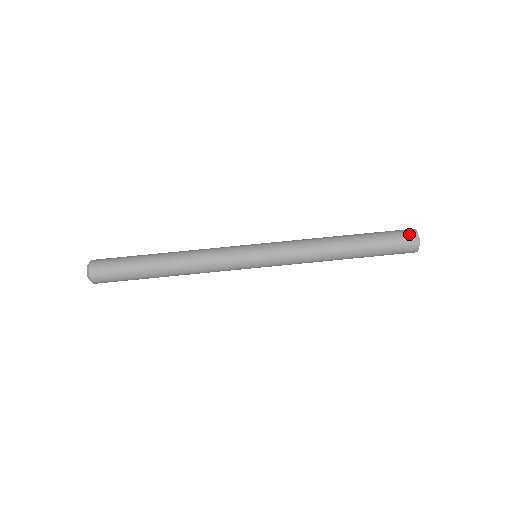
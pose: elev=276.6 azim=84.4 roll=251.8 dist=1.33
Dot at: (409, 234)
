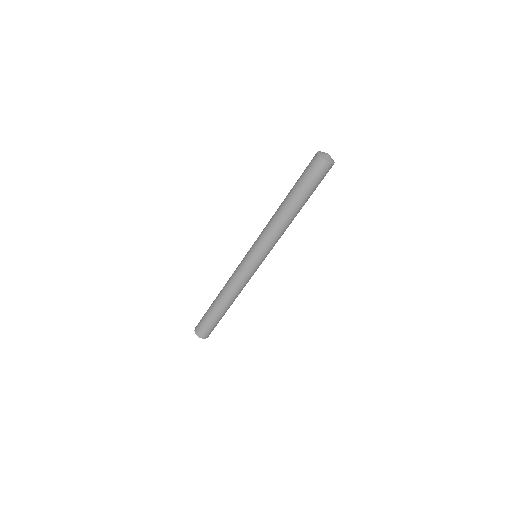
Dot at: (314, 160)
